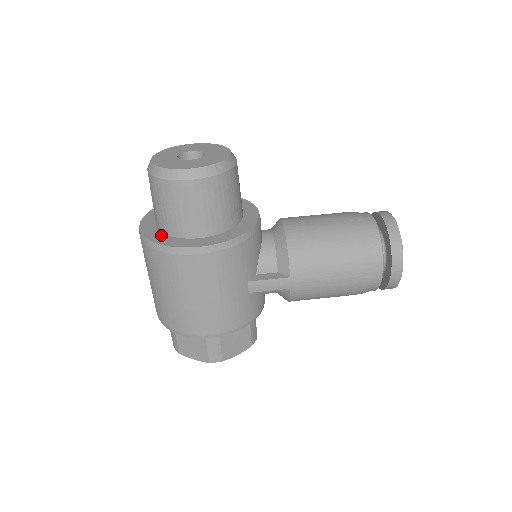
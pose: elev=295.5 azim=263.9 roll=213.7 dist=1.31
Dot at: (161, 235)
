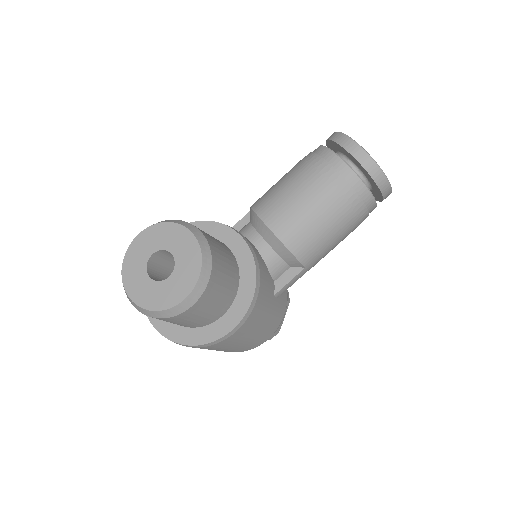
Dot at: (186, 331)
